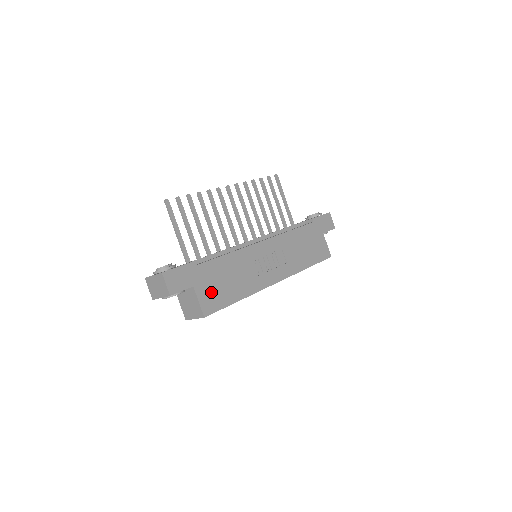
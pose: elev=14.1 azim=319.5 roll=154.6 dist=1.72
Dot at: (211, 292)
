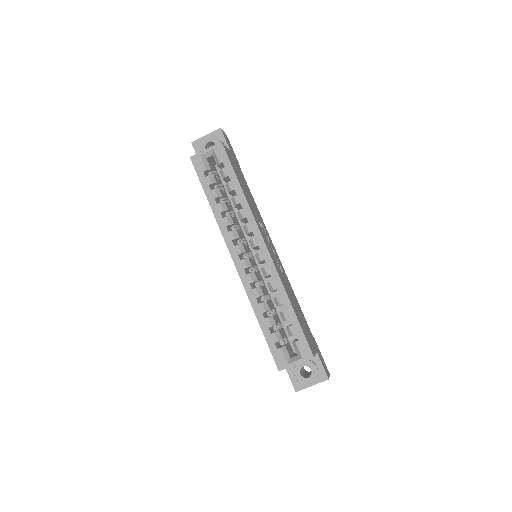
Dot at: (234, 164)
